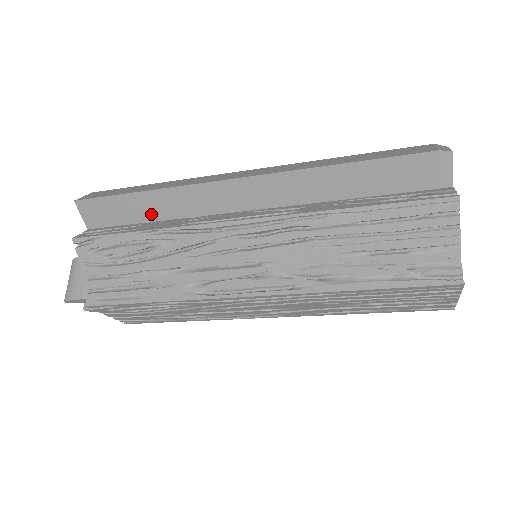
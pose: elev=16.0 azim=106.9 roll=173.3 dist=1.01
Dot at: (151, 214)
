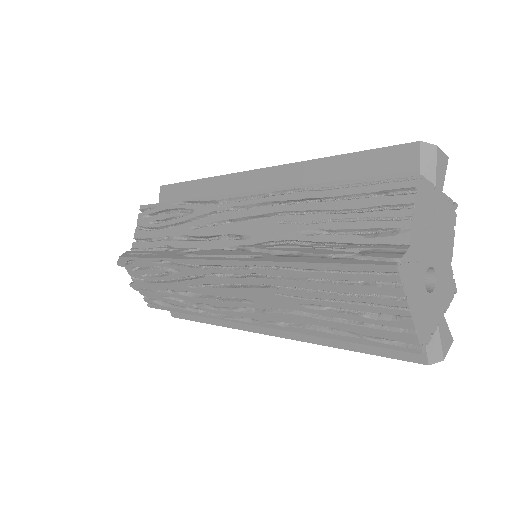
Dot at: occluded
